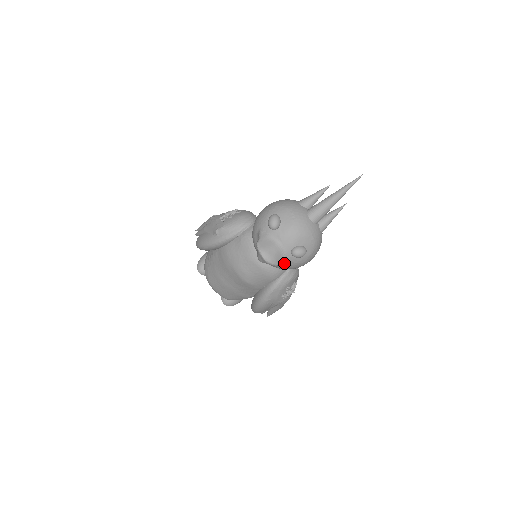
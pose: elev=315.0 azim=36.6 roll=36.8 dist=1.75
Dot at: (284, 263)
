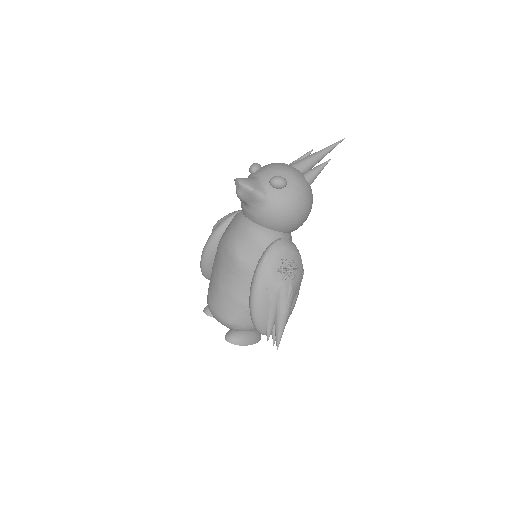
Dot at: (264, 195)
